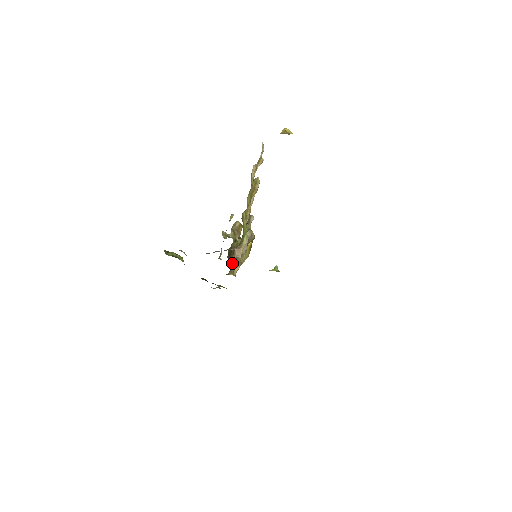
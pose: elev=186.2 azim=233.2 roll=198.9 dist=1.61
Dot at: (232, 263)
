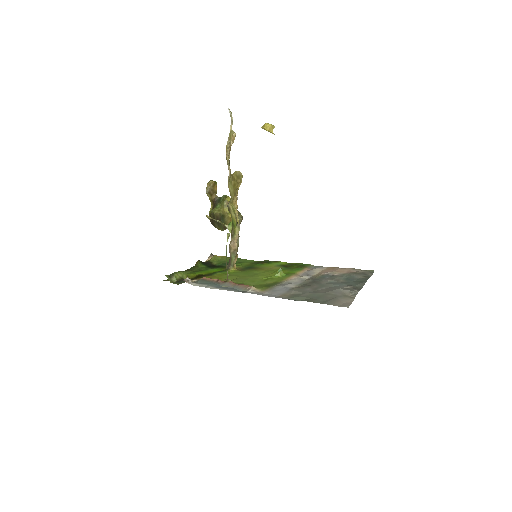
Dot at: (230, 257)
